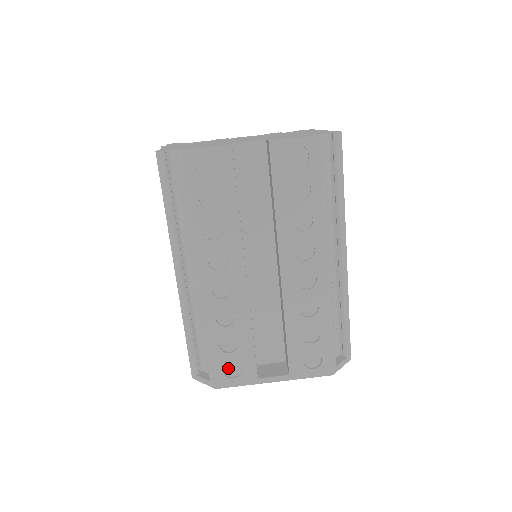
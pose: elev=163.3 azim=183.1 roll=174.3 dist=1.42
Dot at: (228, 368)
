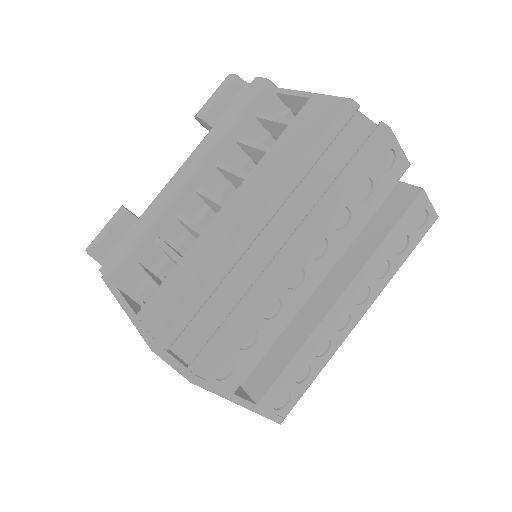
Dot at: (221, 365)
